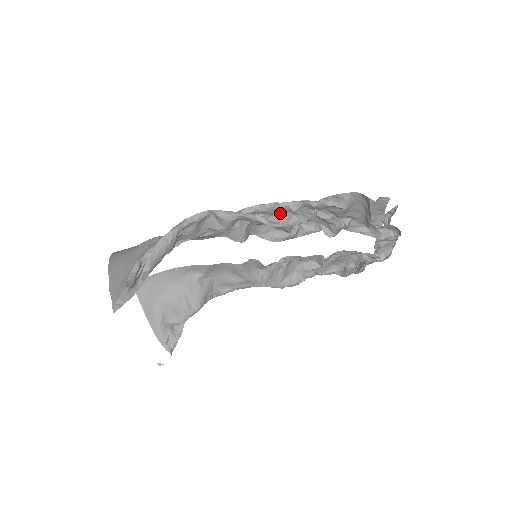
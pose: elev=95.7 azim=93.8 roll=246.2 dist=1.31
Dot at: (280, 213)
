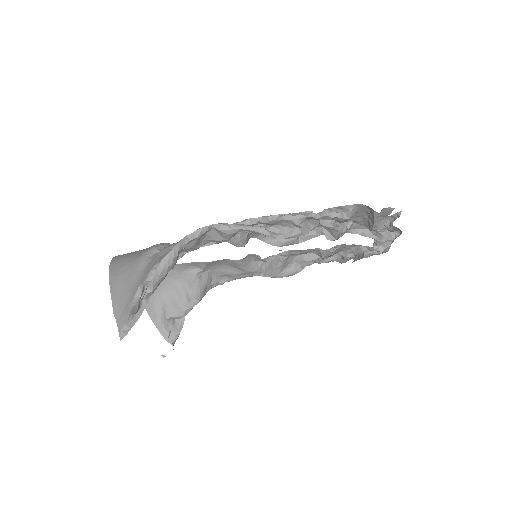
Dot at: (282, 224)
